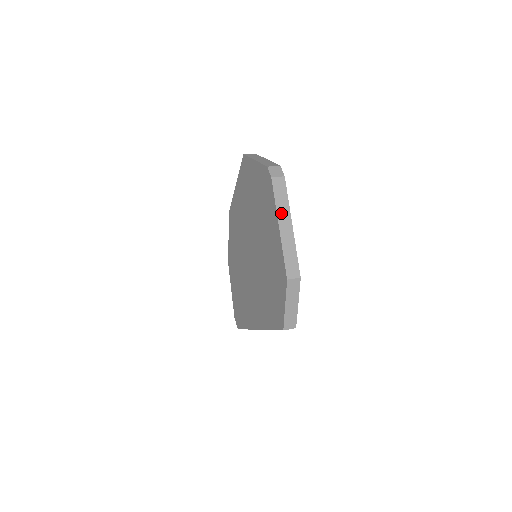
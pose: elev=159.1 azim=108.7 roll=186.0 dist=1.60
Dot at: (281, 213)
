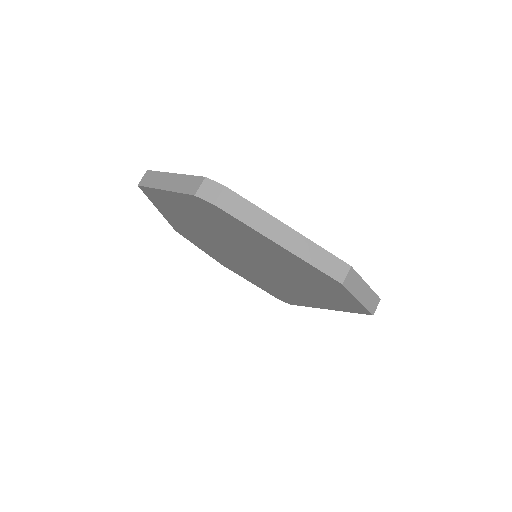
Dot at: (265, 229)
